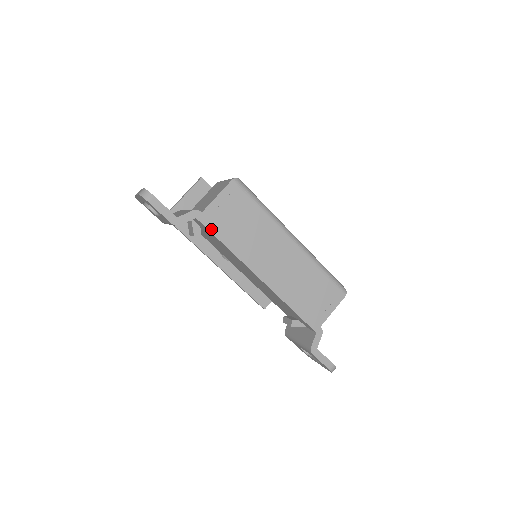
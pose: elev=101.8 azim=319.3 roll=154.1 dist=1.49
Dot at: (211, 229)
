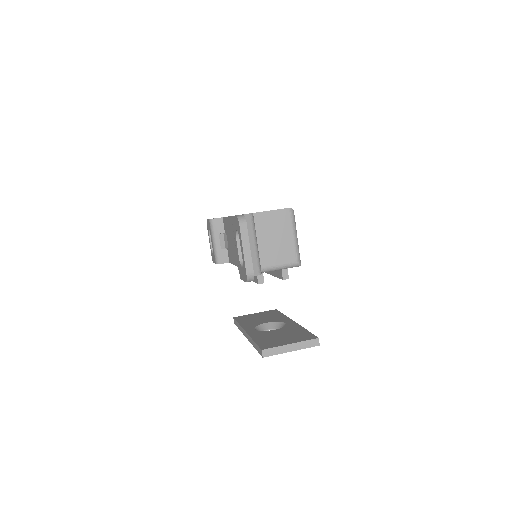
Dot at: occluded
